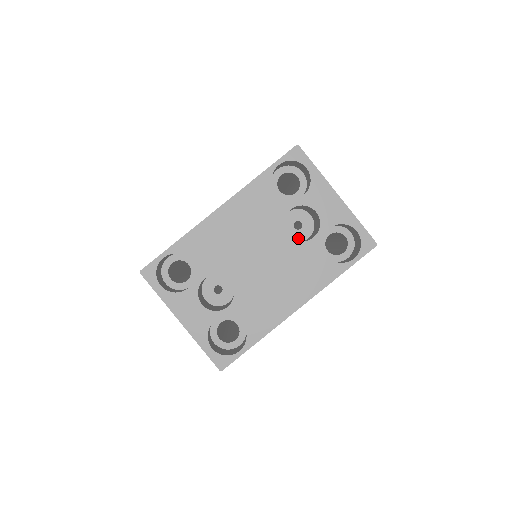
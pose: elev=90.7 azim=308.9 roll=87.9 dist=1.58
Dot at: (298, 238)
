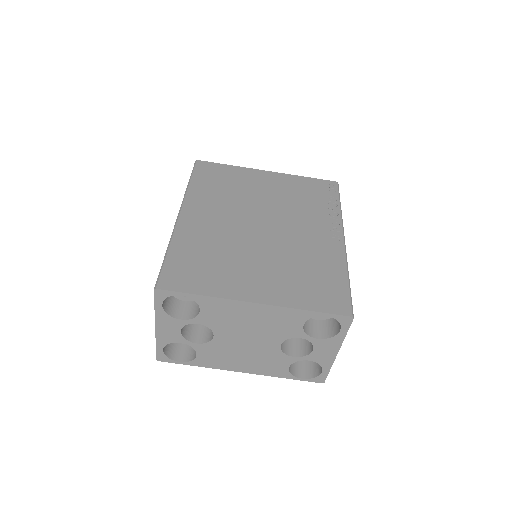
Dot at: occluded
